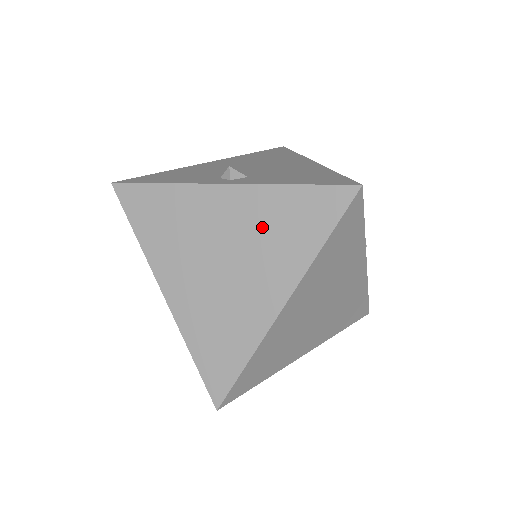
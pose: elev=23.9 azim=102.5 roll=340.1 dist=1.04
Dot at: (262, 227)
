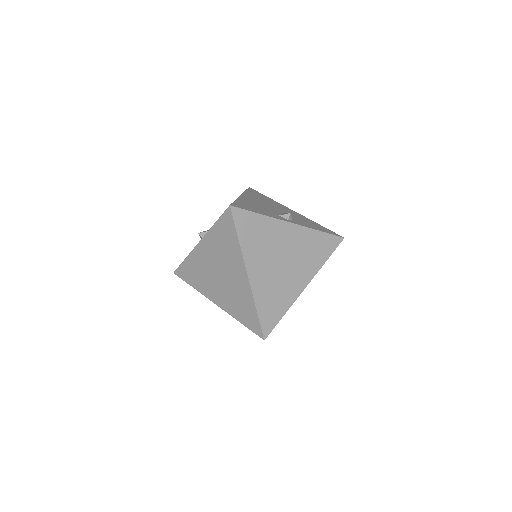
Dot at: (219, 250)
